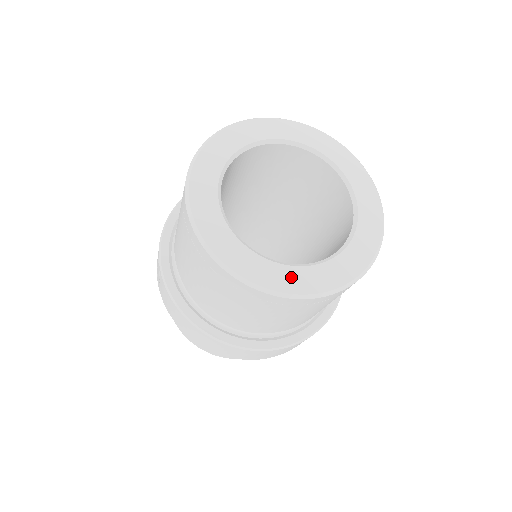
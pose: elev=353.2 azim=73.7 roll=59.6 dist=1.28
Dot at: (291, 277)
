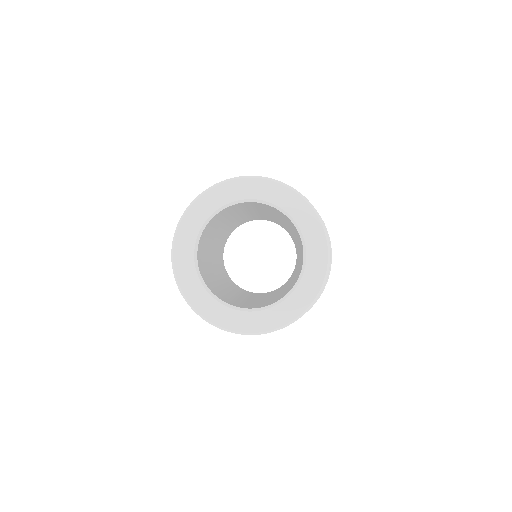
Dot at: (235, 319)
